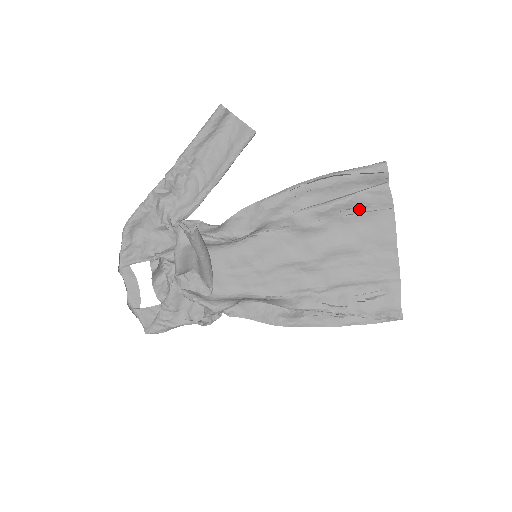
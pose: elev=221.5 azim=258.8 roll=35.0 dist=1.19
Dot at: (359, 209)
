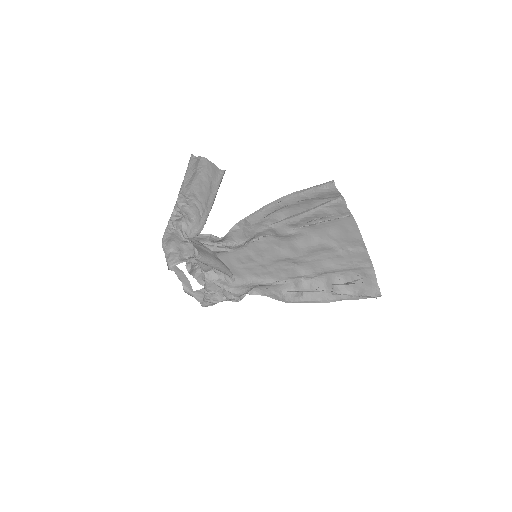
Dot at: (323, 218)
